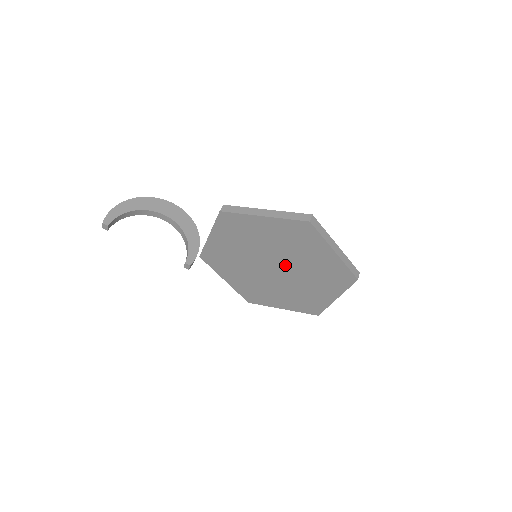
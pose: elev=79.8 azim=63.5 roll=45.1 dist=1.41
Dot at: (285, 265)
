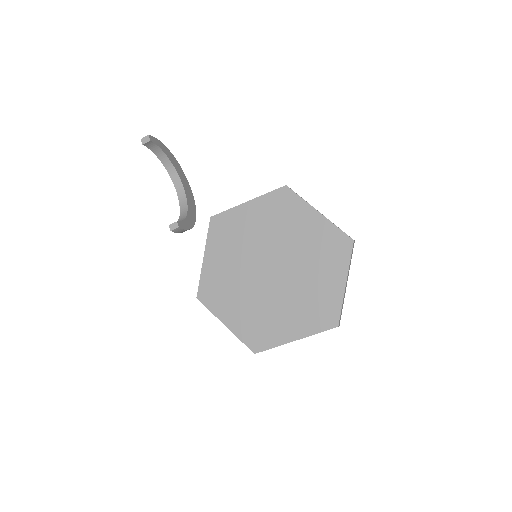
Dot at: (285, 273)
